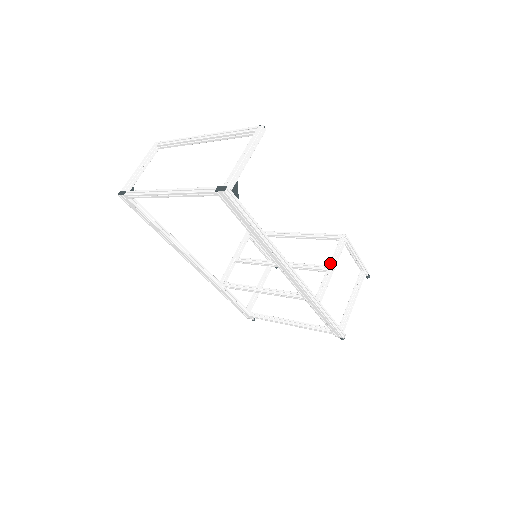
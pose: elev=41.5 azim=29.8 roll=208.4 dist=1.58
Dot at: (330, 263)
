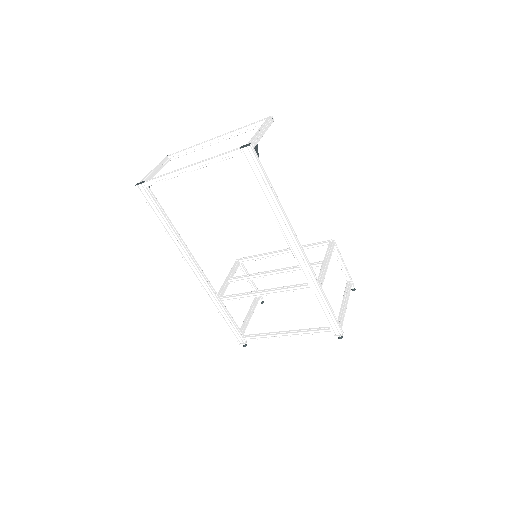
Dot at: (324, 259)
